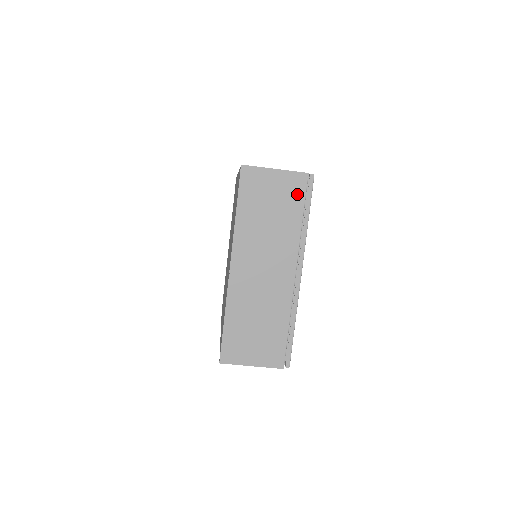
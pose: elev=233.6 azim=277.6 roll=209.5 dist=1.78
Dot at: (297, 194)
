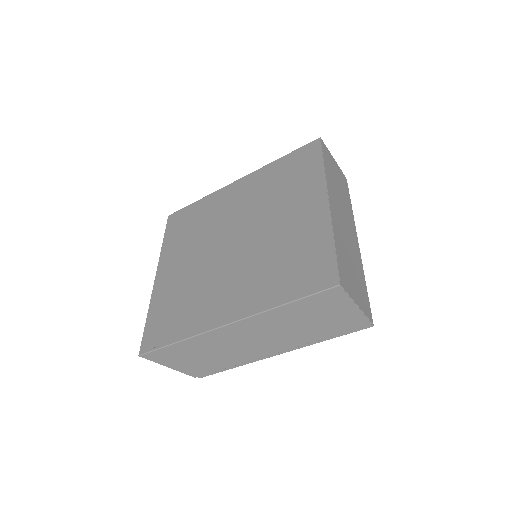
Dot at: (345, 185)
